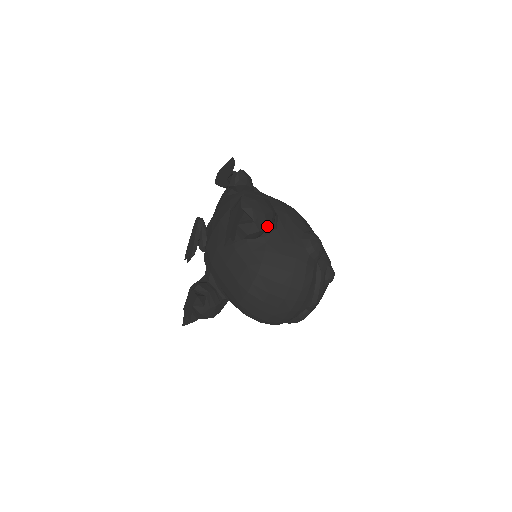
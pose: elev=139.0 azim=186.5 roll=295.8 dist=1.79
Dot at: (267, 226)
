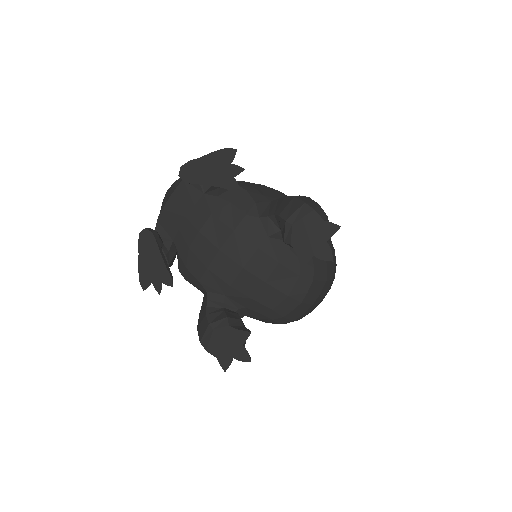
Dot at: occluded
